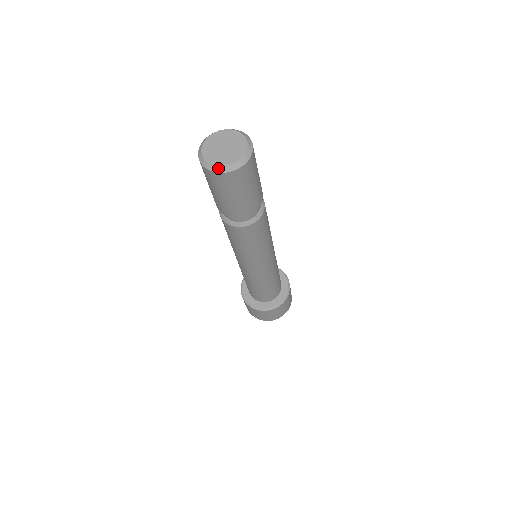
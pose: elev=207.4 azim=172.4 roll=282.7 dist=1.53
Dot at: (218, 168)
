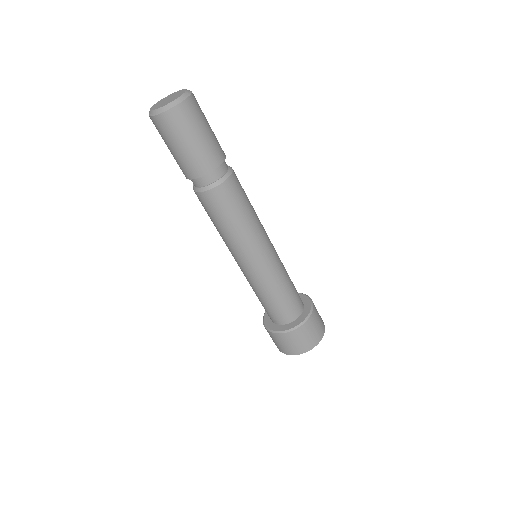
Dot at: (166, 107)
